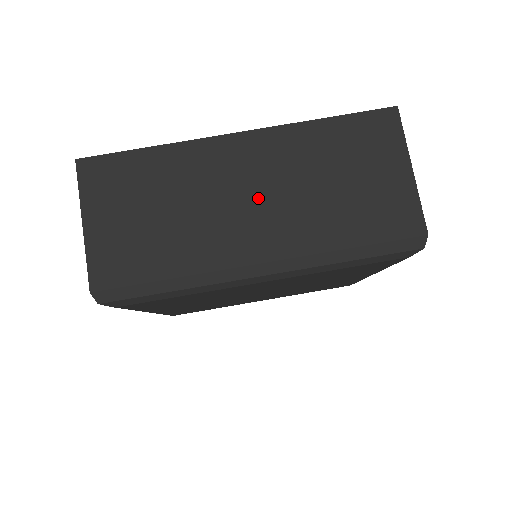
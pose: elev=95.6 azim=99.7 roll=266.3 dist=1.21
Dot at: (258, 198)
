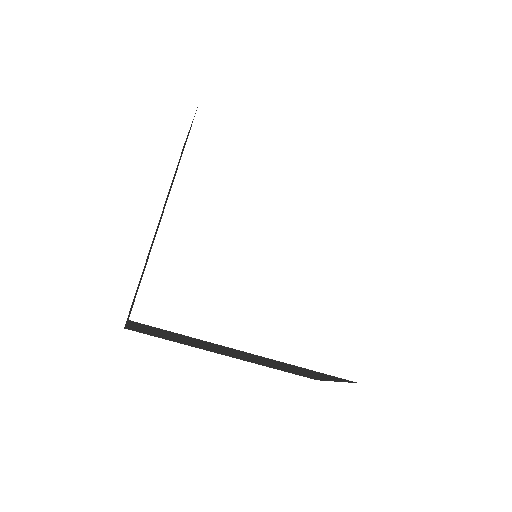
Dot at: (243, 356)
